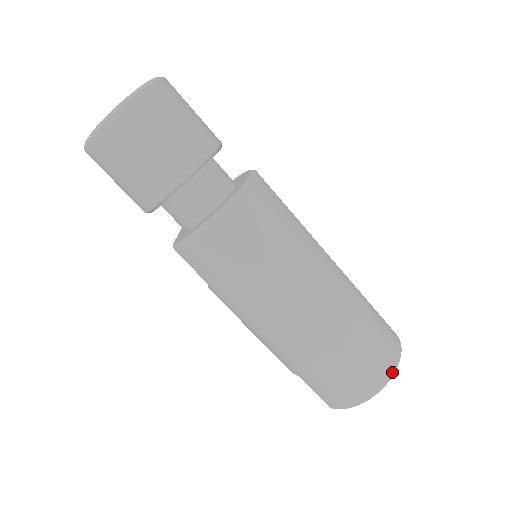
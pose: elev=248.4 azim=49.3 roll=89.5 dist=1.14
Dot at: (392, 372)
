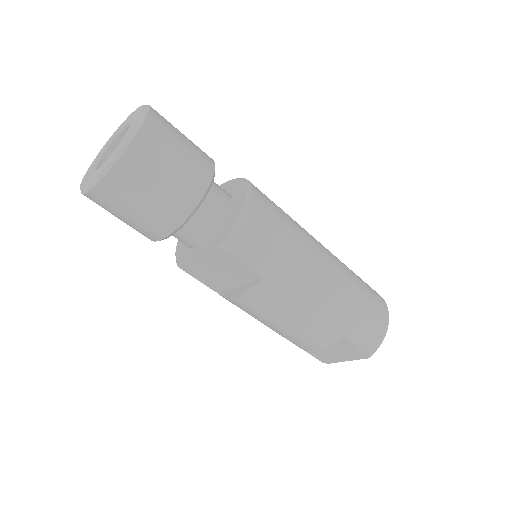
Dot at: (381, 297)
